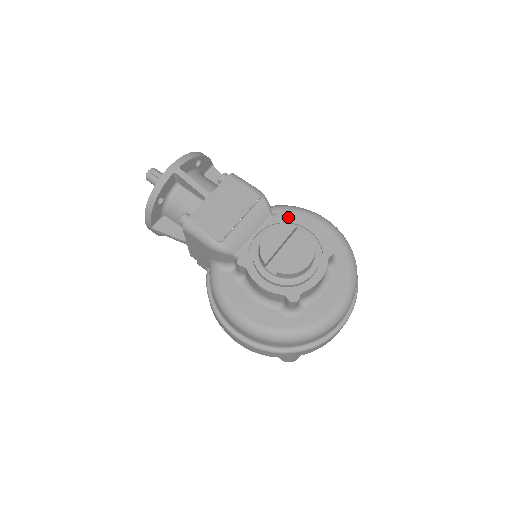
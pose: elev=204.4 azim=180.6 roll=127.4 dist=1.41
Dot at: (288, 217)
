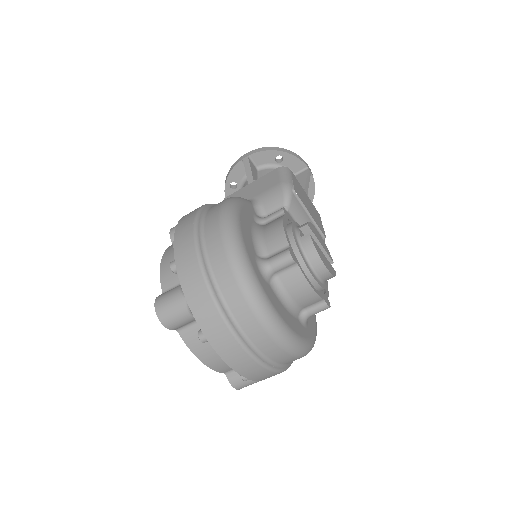
Dot at: occluded
